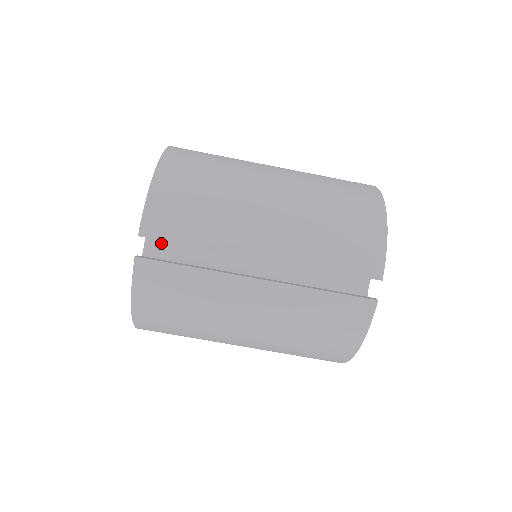
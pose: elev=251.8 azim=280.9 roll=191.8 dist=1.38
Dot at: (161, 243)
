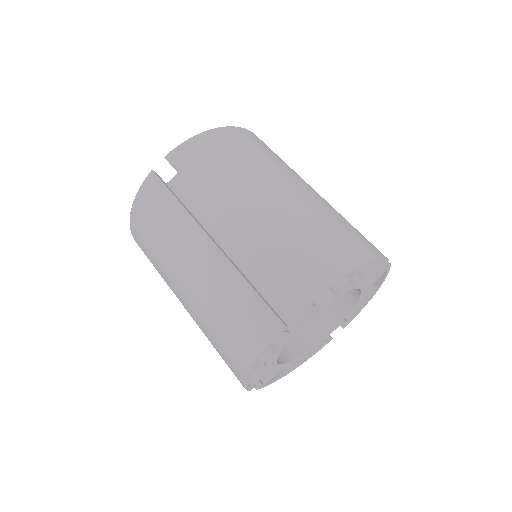
Dot at: occluded
